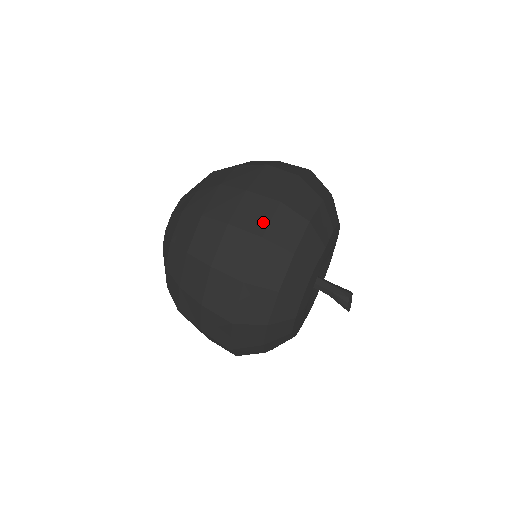
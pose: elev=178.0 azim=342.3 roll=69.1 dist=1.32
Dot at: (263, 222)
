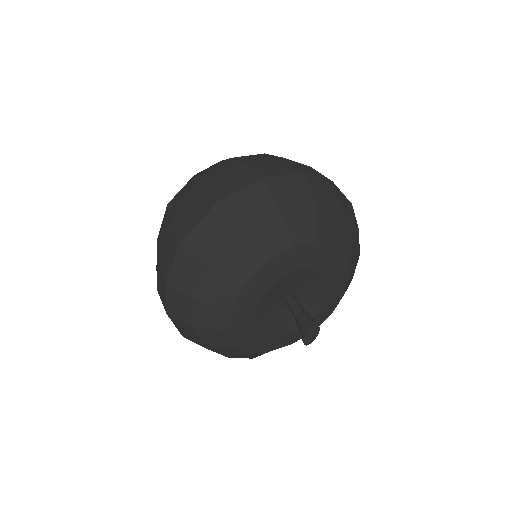
Dot at: (311, 173)
